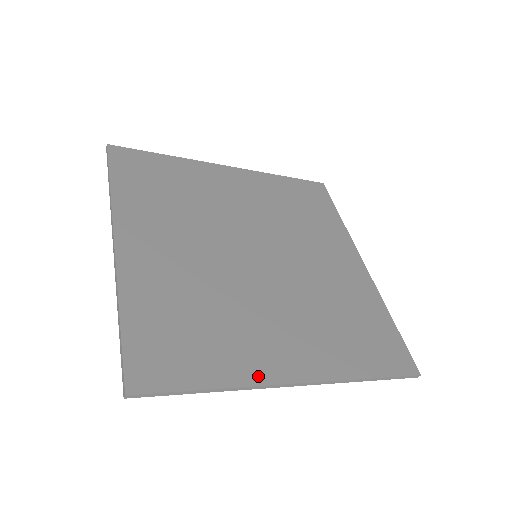
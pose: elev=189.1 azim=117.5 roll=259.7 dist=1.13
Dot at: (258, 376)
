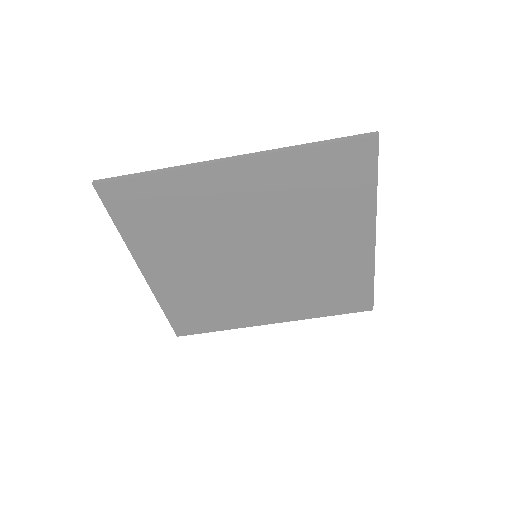
Dot at: (197, 170)
